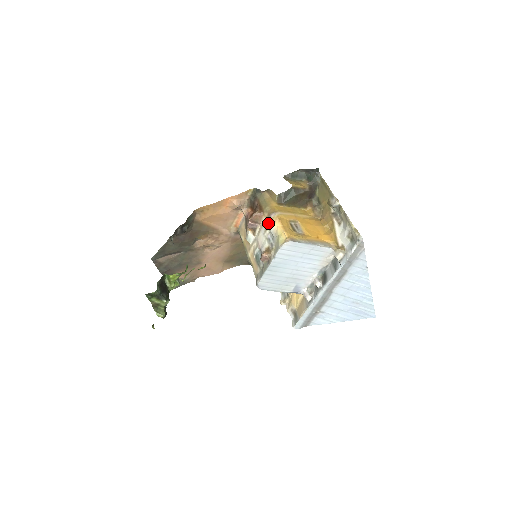
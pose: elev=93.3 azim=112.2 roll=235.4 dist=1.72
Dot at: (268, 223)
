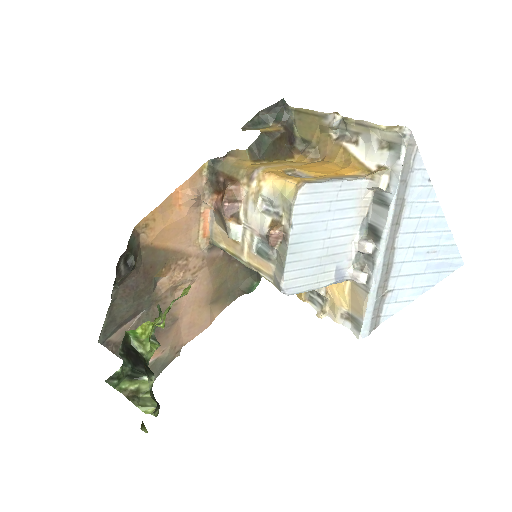
Dot at: (254, 189)
